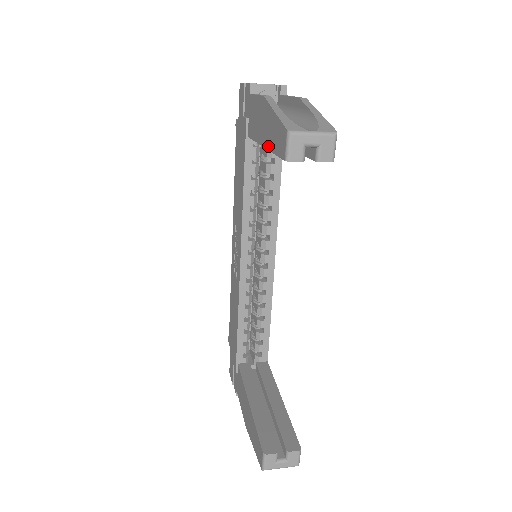
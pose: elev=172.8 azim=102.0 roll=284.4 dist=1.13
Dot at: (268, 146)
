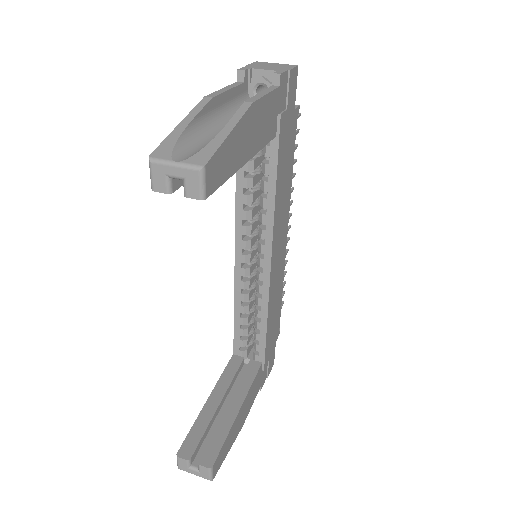
Dot at: occluded
